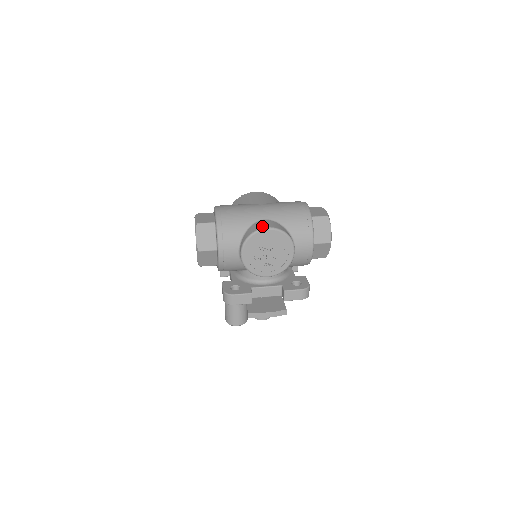
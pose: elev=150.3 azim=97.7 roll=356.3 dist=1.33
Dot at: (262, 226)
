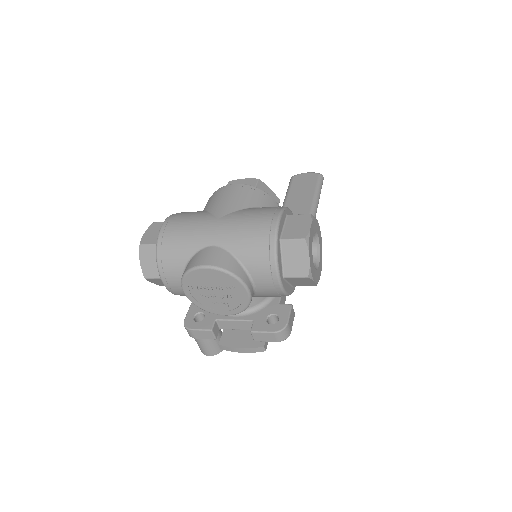
Dot at: (199, 261)
